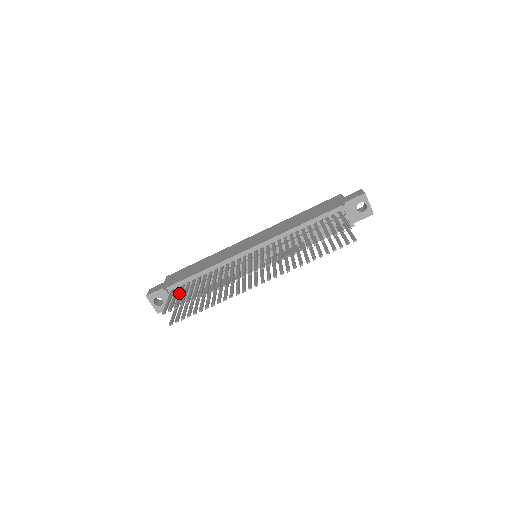
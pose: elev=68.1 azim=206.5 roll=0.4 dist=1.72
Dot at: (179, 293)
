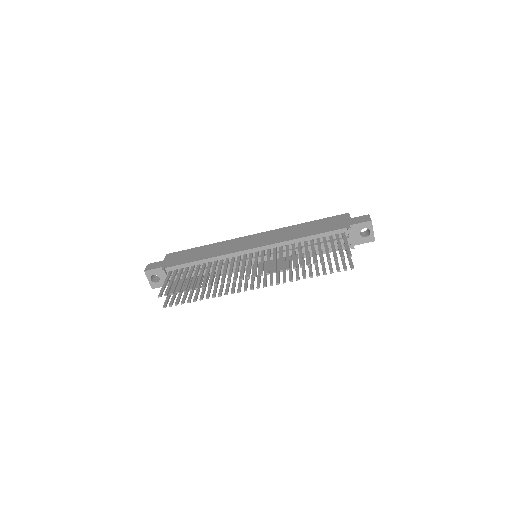
Dot at: (177, 277)
